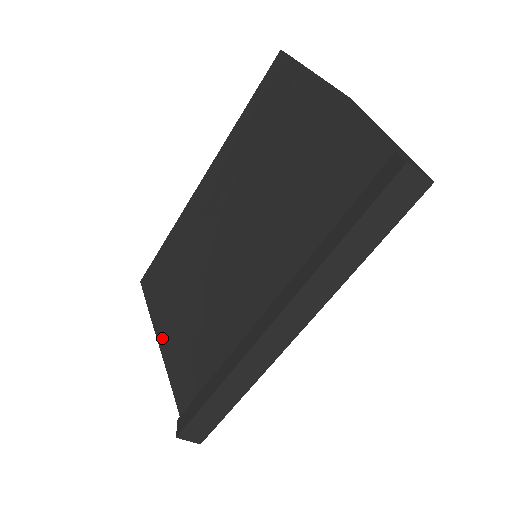
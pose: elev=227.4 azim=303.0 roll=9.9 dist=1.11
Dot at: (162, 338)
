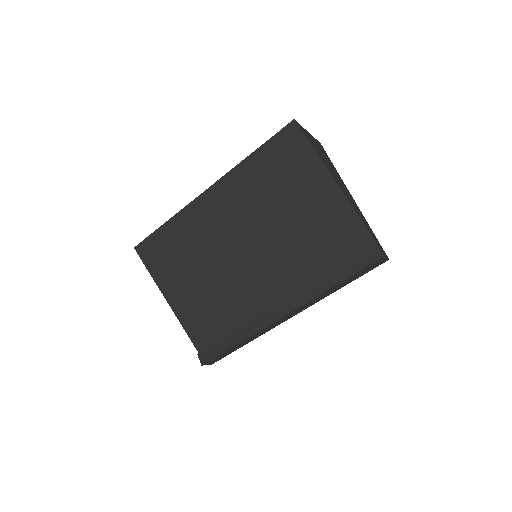
Dot at: (171, 298)
